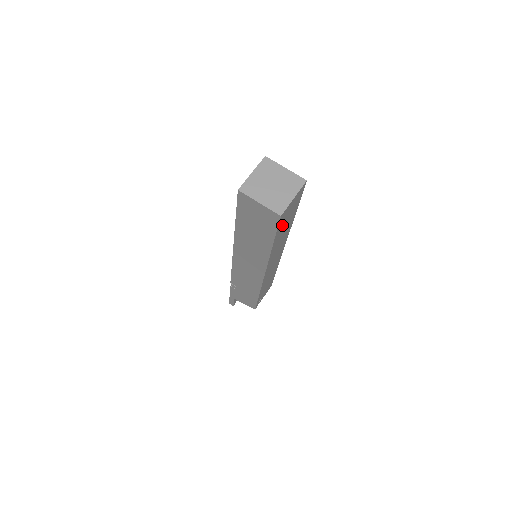
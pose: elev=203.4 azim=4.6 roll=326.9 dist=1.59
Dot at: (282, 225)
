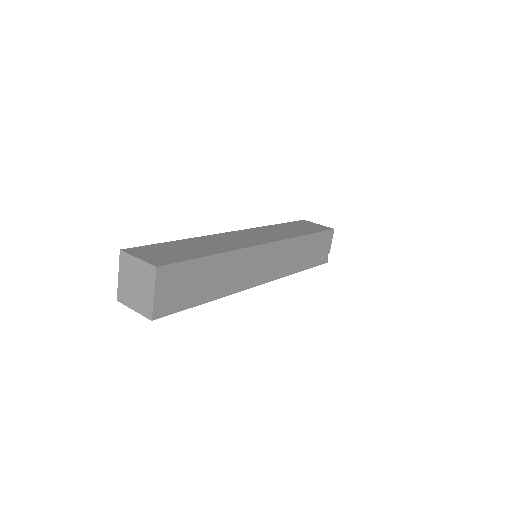
Dot at: (187, 296)
